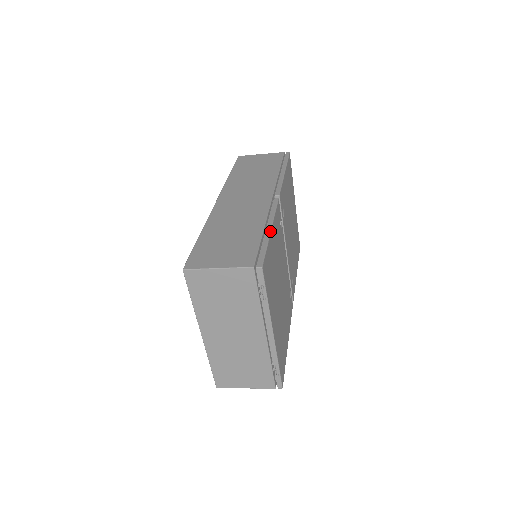
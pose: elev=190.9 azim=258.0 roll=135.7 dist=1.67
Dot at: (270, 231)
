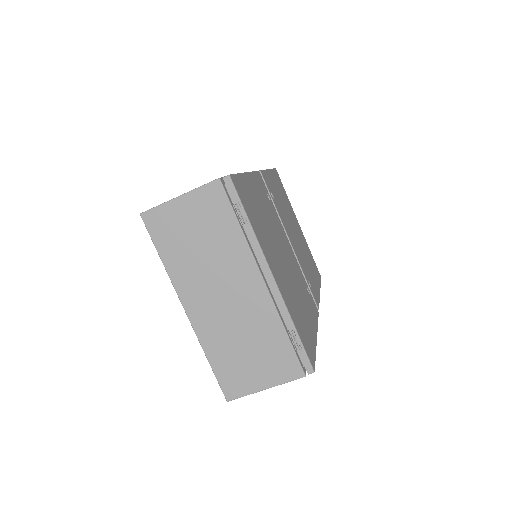
Dot at: (244, 172)
